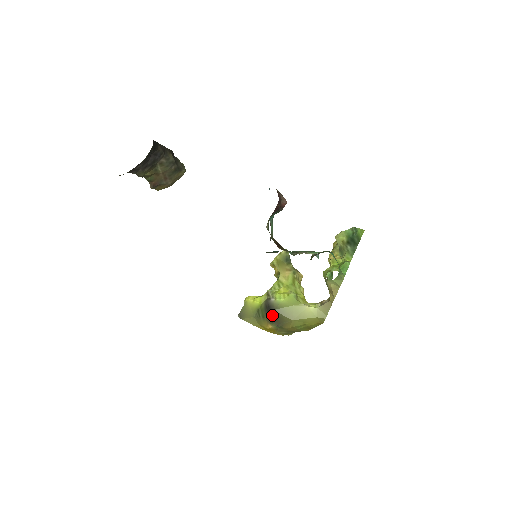
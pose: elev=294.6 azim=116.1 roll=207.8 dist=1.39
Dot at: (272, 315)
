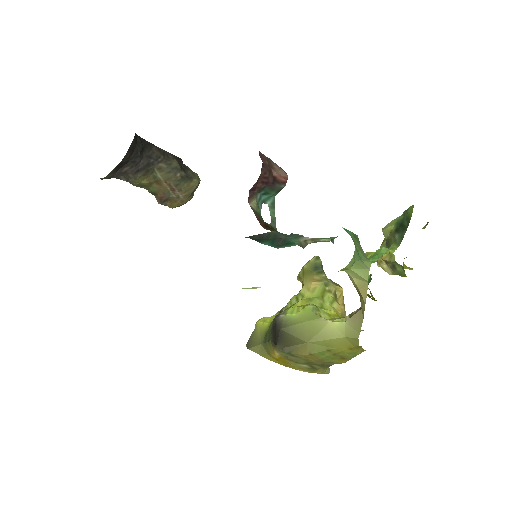
Dot at: (277, 335)
